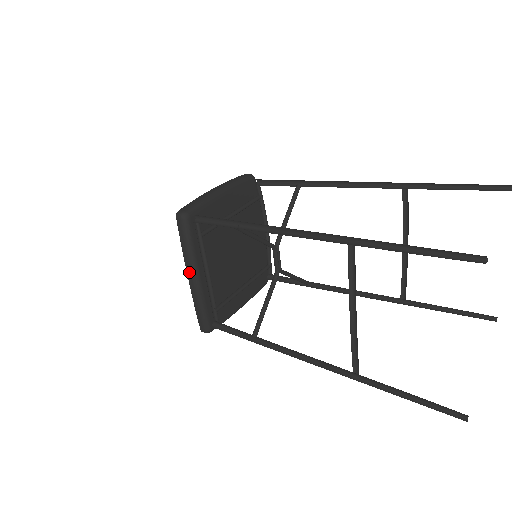
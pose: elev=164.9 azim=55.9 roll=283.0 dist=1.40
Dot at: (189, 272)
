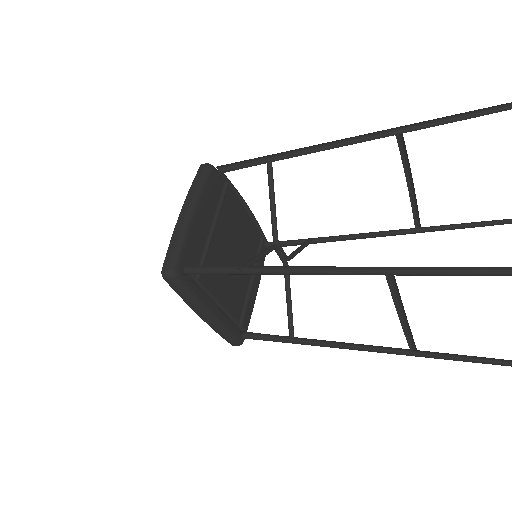
Dot at: (201, 316)
